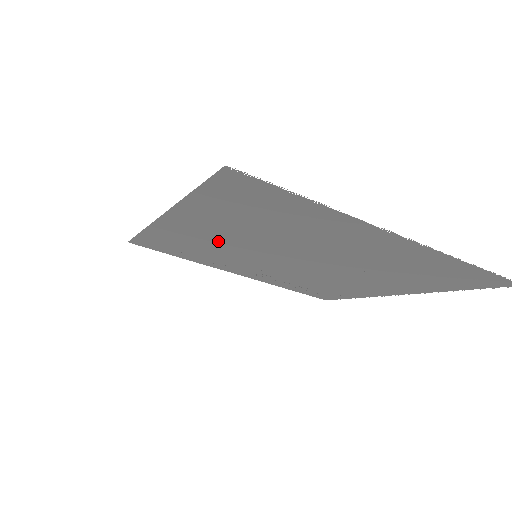
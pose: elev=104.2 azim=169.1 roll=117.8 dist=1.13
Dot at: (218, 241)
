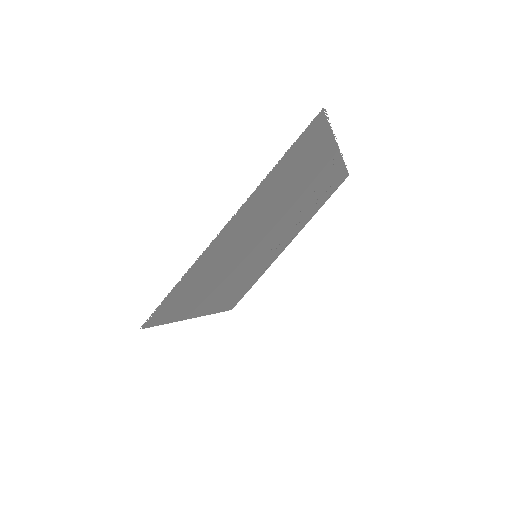
Dot at: (231, 282)
